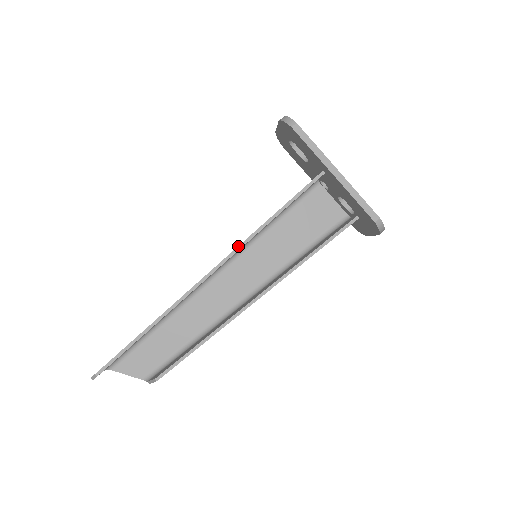
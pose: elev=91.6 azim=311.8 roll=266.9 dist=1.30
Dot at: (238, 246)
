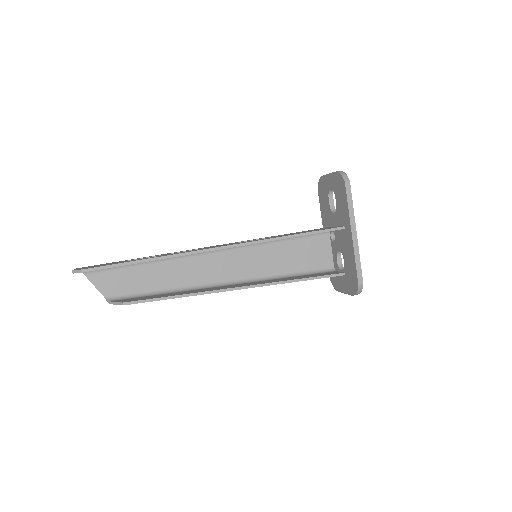
Dot at: (254, 241)
